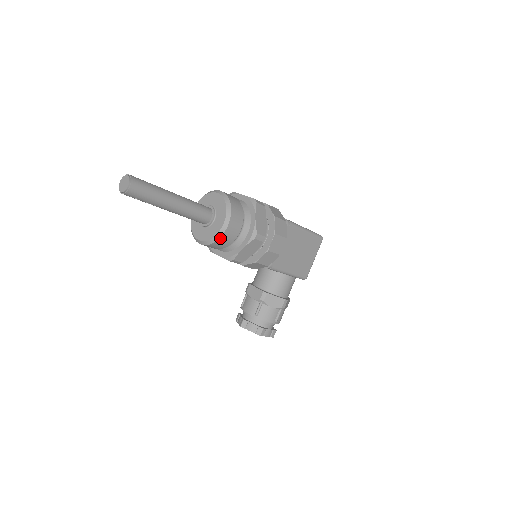
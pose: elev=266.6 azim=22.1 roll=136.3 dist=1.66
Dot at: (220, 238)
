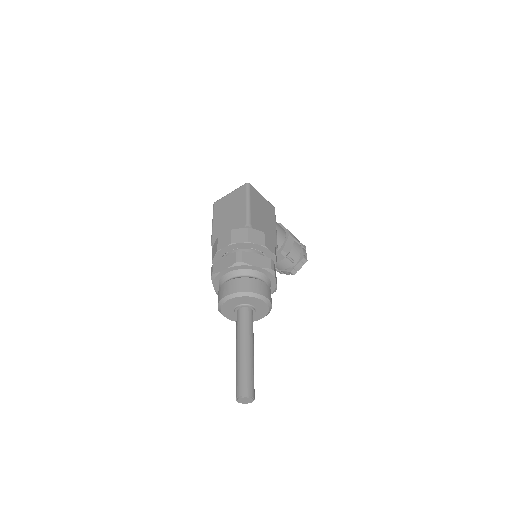
Dot at: (271, 305)
